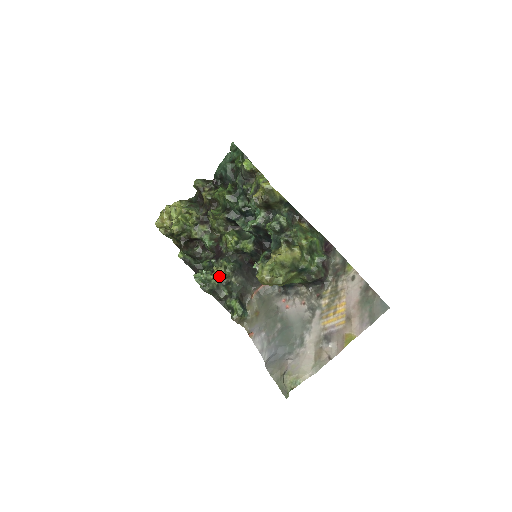
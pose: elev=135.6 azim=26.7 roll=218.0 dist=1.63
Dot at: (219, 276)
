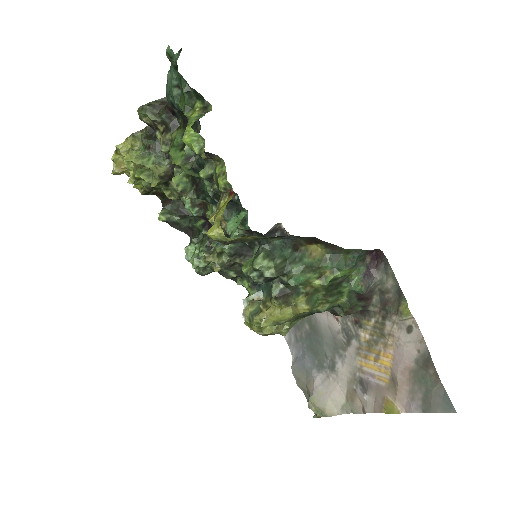
Dot at: occluded
